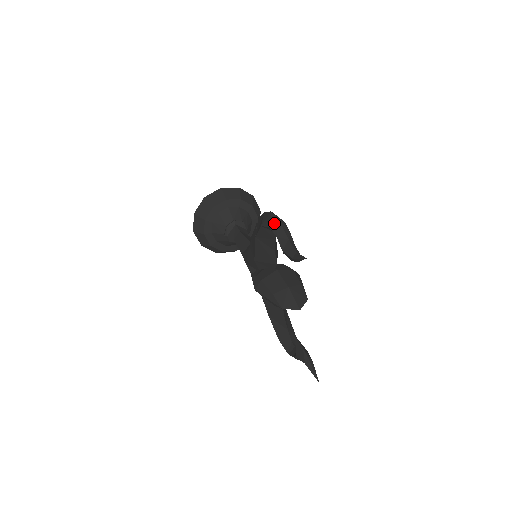
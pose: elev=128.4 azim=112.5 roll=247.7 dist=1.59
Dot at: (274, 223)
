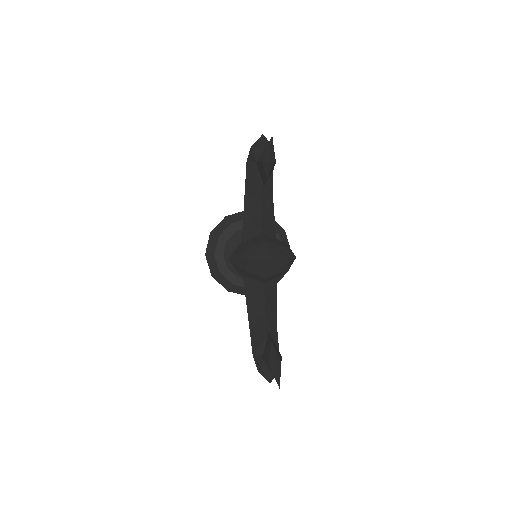
Dot at: (257, 140)
